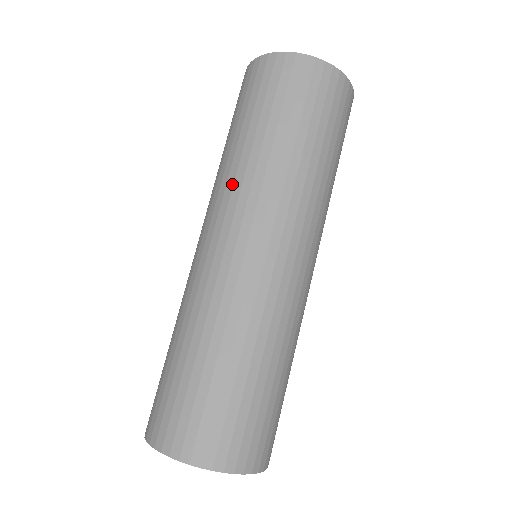
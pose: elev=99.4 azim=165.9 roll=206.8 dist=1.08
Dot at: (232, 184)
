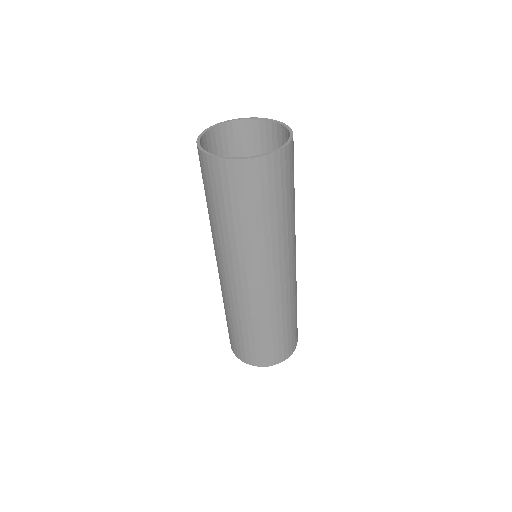
Dot at: (213, 239)
